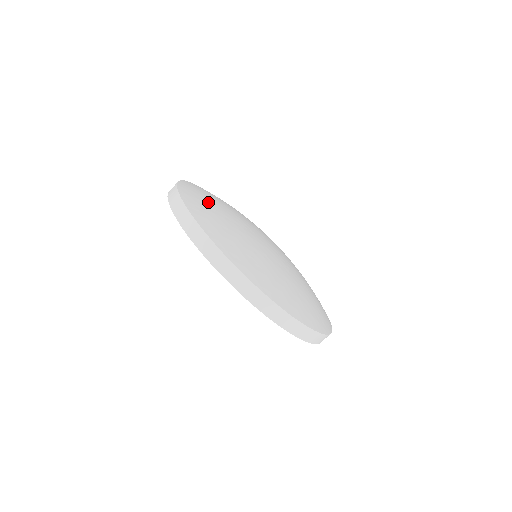
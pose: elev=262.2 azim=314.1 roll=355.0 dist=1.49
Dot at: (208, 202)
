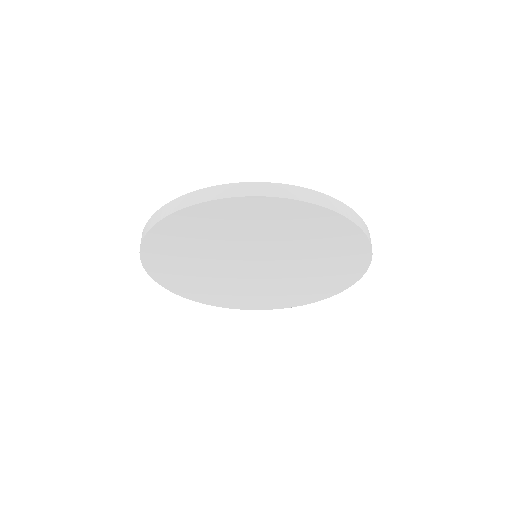
Dot at: occluded
